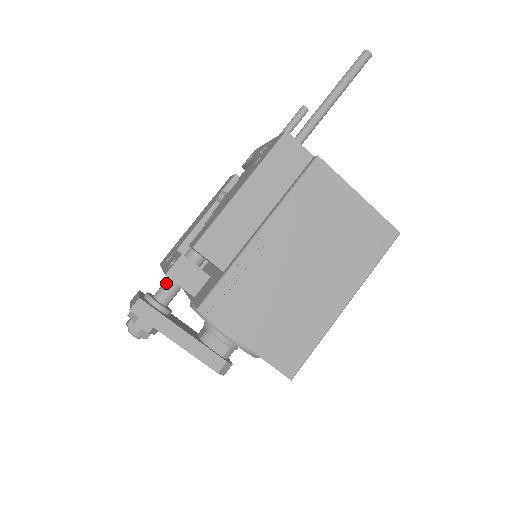
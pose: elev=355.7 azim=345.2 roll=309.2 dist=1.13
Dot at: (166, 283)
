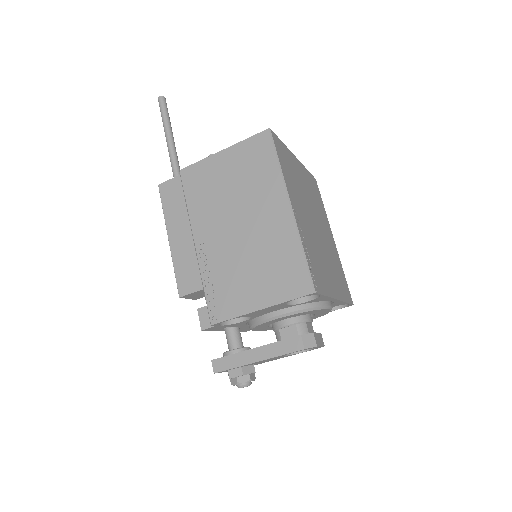
Dot at: occluded
